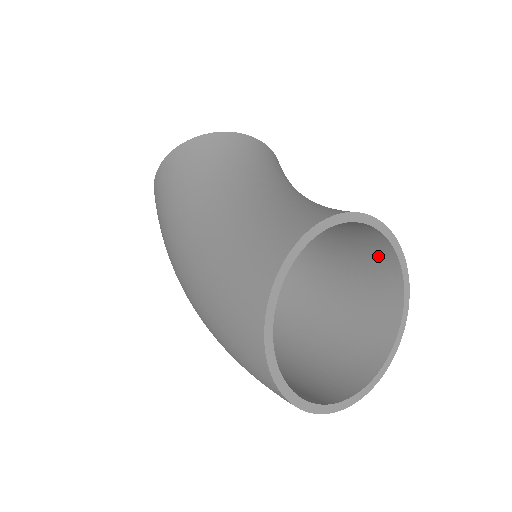
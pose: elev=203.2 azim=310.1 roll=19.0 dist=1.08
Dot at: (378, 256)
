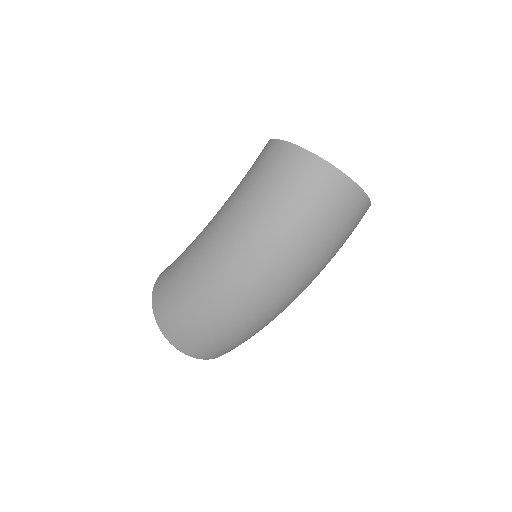
Dot at: occluded
